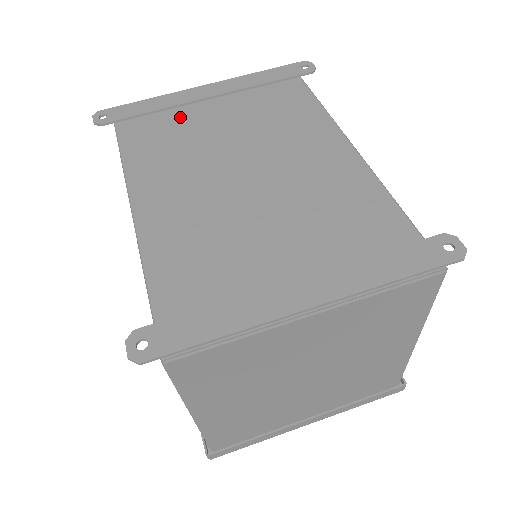
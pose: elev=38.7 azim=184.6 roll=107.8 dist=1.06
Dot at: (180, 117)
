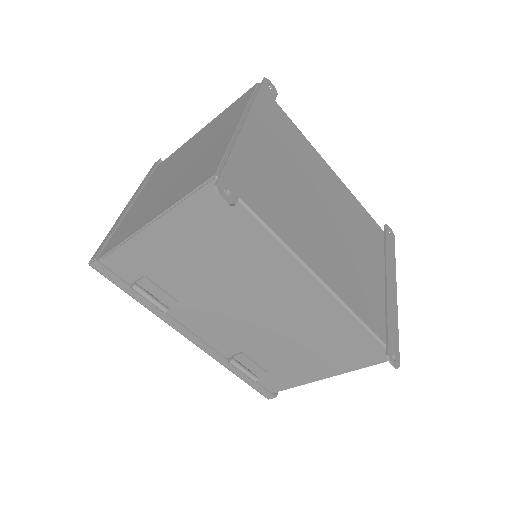
Dot at: (265, 172)
